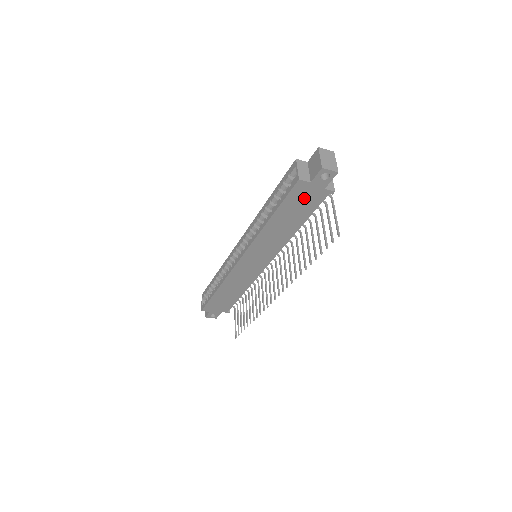
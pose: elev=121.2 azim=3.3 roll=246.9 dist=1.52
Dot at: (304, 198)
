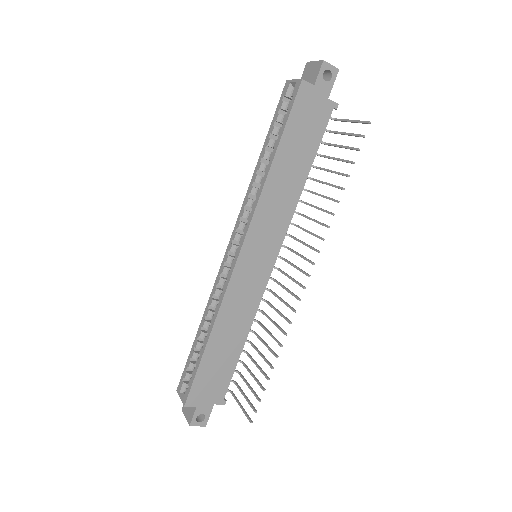
Dot at: (309, 116)
